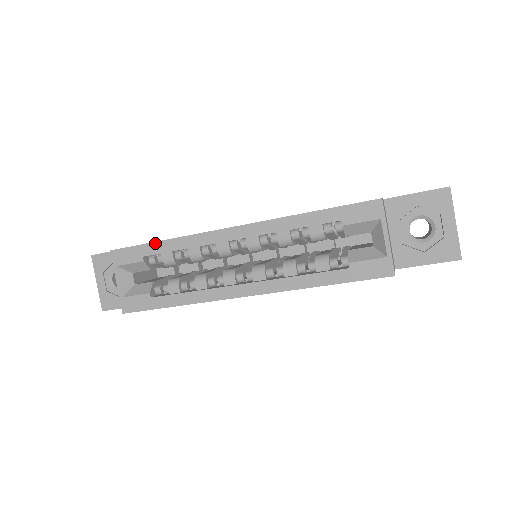
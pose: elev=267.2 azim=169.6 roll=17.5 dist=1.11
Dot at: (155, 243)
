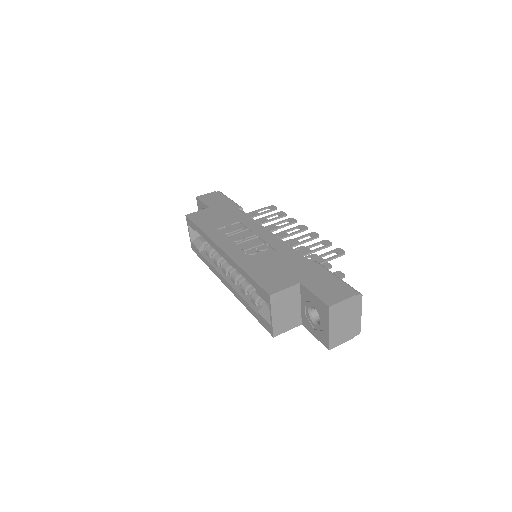
Dot at: (198, 228)
